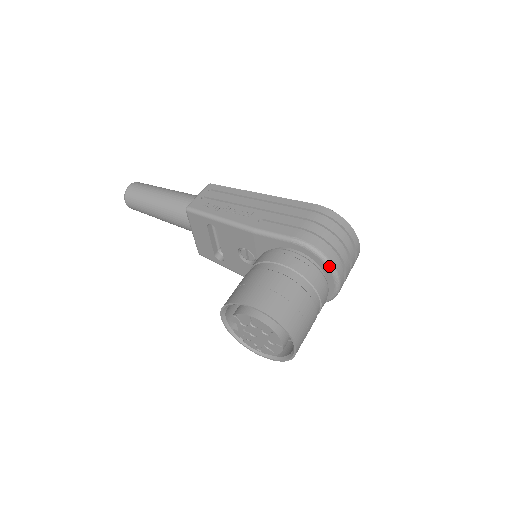
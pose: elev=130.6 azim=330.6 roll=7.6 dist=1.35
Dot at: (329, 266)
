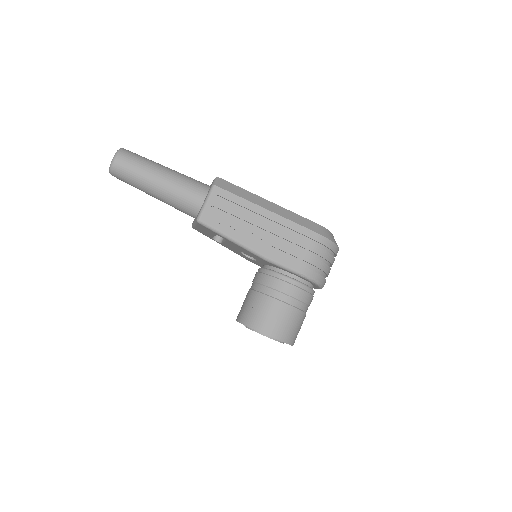
Dot at: (320, 287)
